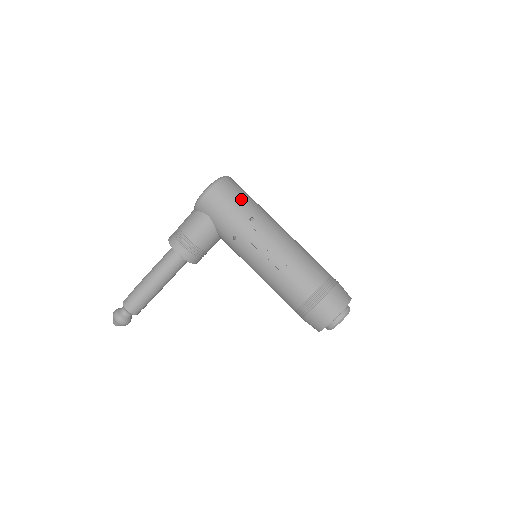
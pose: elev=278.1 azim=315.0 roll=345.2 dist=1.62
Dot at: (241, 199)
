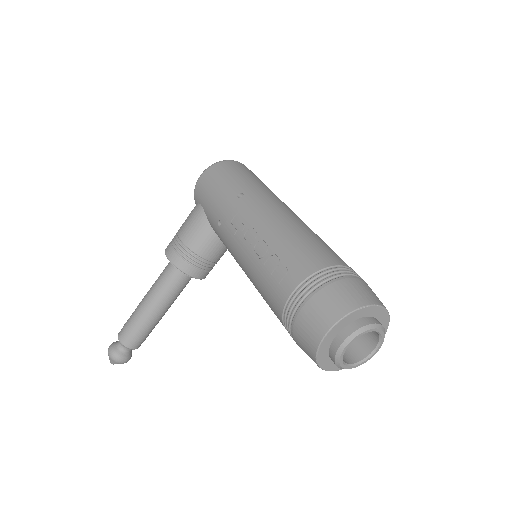
Dot at: (237, 177)
